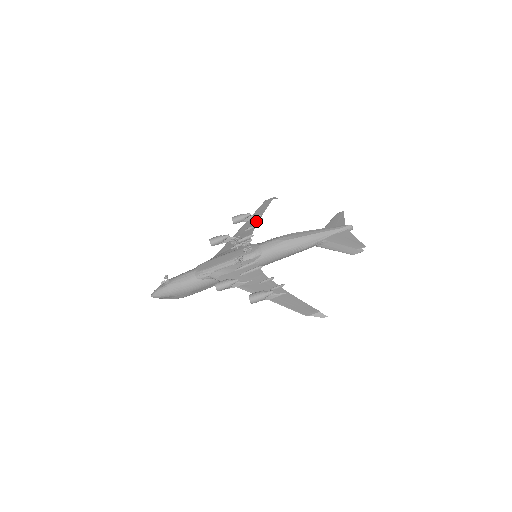
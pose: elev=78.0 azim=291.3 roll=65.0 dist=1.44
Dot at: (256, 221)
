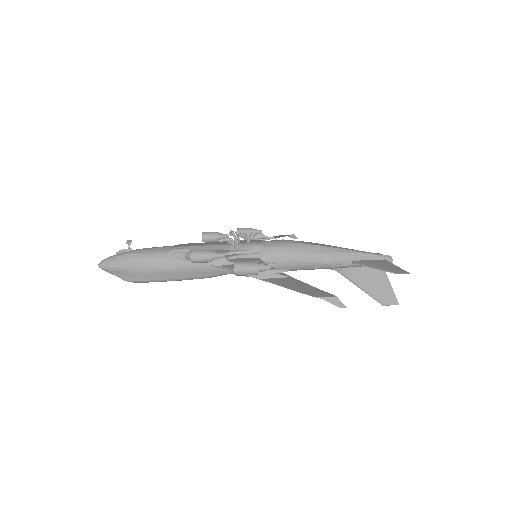
Dot at: occluded
